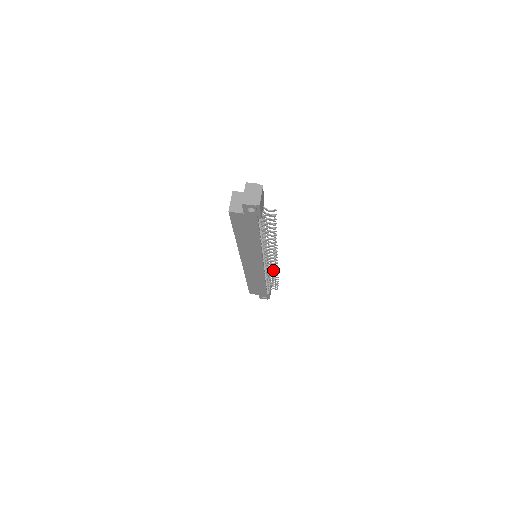
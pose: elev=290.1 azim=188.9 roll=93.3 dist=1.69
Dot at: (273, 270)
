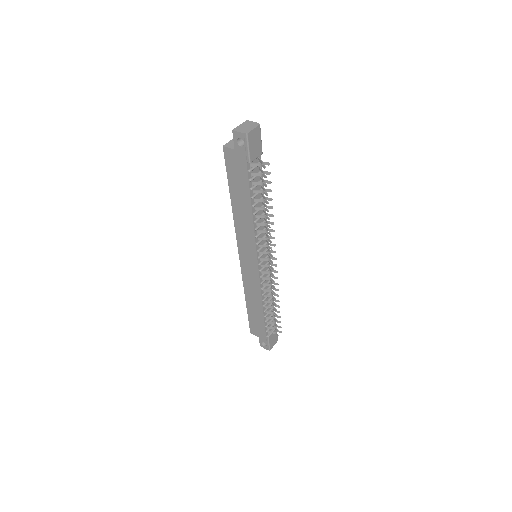
Dot at: occluded
